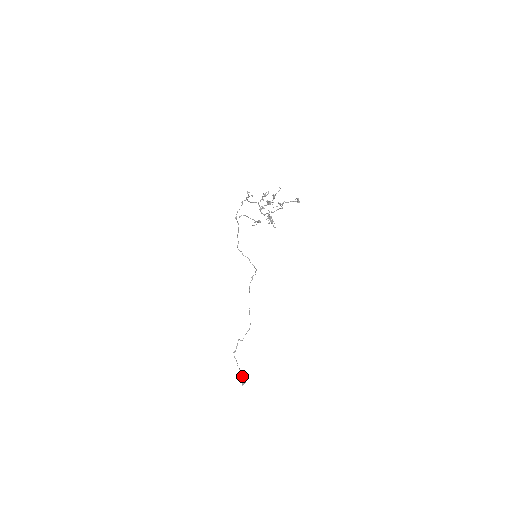
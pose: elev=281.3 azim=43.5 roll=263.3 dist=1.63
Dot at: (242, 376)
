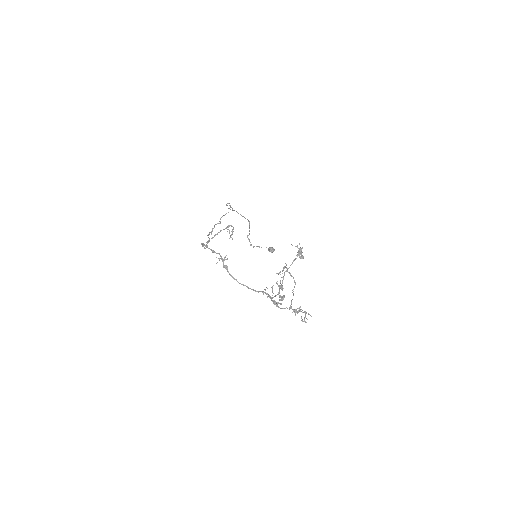
Dot at: (269, 249)
